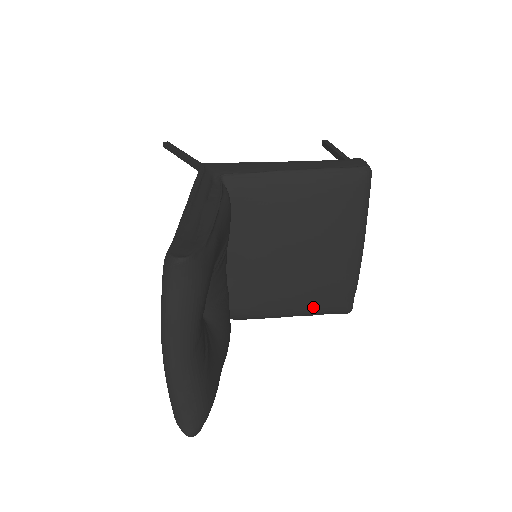
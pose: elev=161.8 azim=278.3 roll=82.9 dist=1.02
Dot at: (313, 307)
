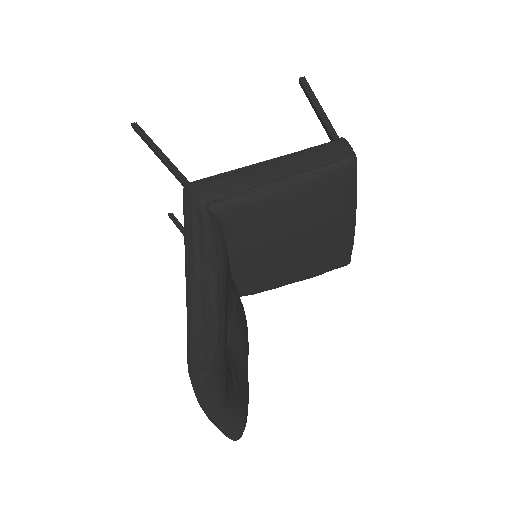
Dot at: (315, 273)
